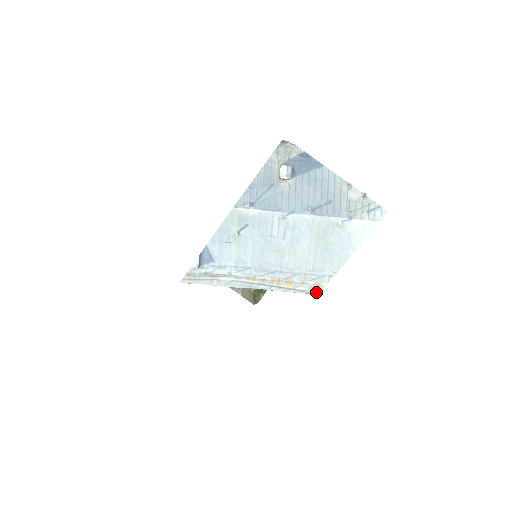
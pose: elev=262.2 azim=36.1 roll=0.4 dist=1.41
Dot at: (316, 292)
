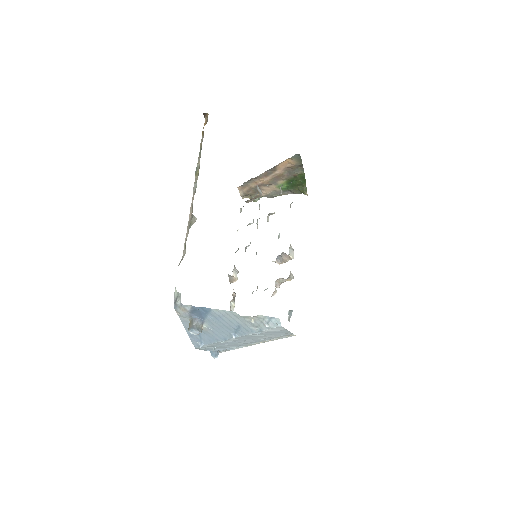
Dot at: occluded
